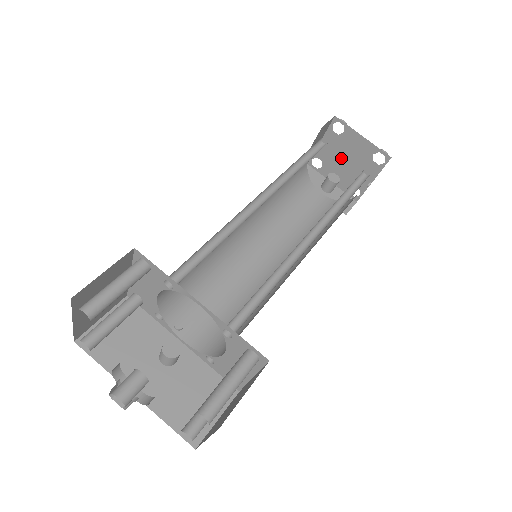
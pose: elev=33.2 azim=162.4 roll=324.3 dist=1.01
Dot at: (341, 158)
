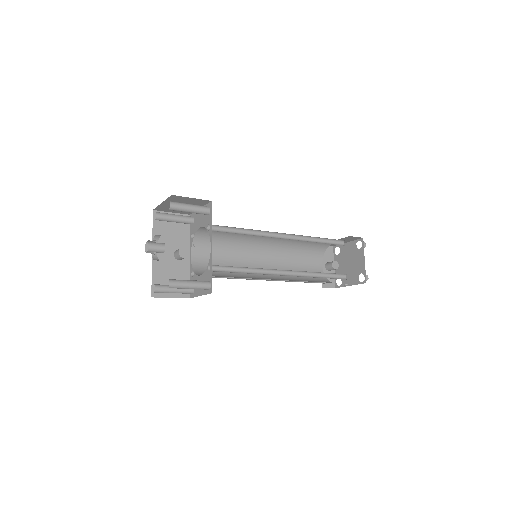
Dot at: (348, 260)
